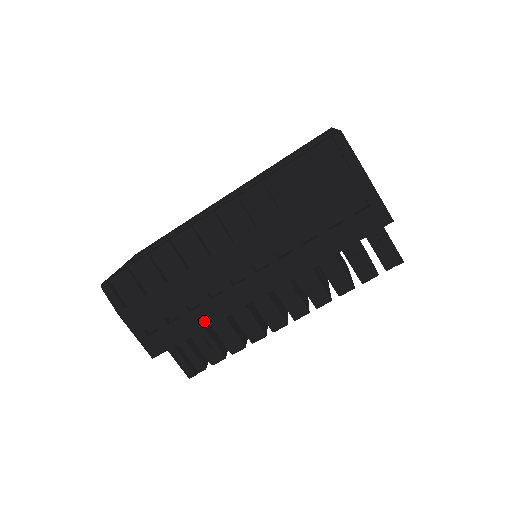
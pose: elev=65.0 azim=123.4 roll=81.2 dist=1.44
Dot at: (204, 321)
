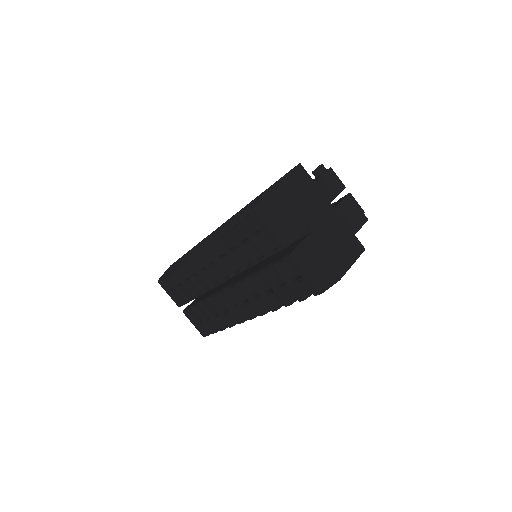
Dot at: occluded
